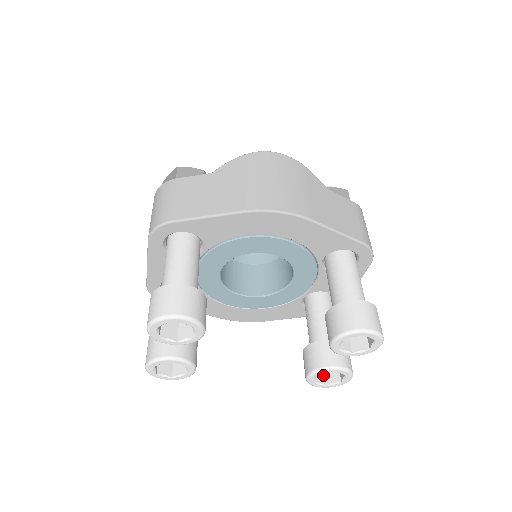
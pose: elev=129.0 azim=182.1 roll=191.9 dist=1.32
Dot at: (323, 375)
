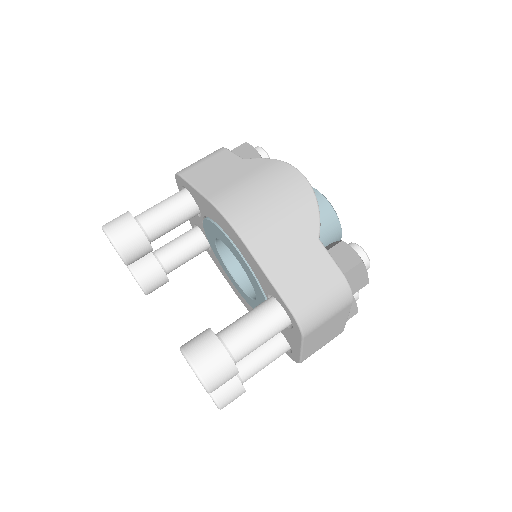
Dot at: occluded
